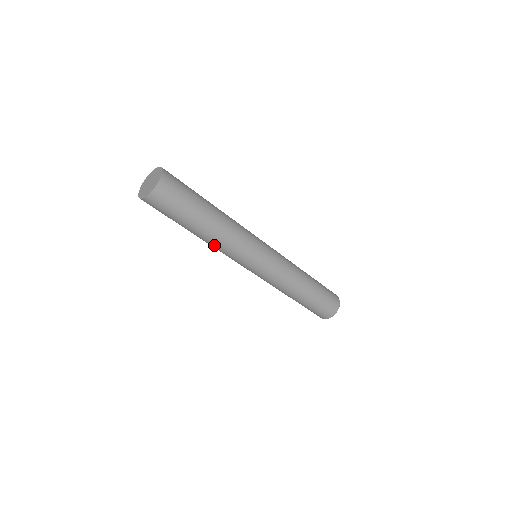
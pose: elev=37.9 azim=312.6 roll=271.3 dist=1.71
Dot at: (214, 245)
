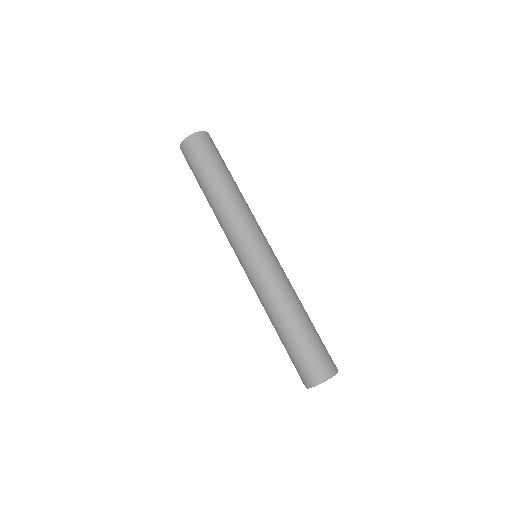
Dot at: (219, 212)
